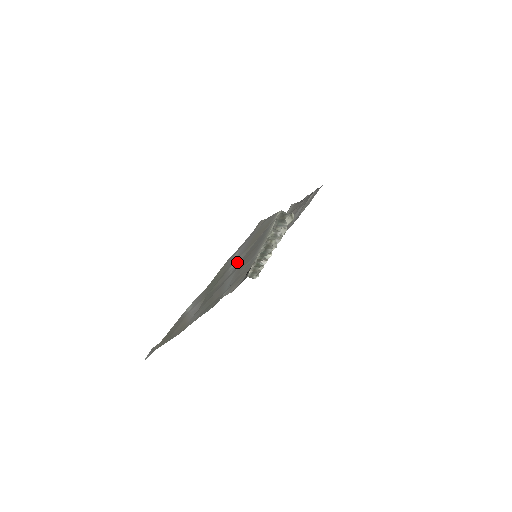
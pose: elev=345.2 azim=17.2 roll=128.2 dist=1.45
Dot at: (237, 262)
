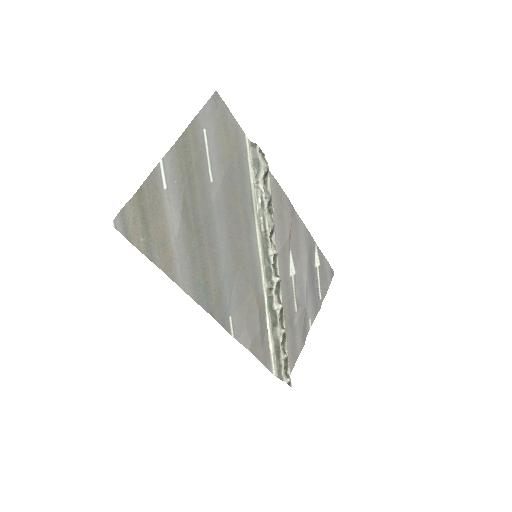
Dot at: (217, 179)
